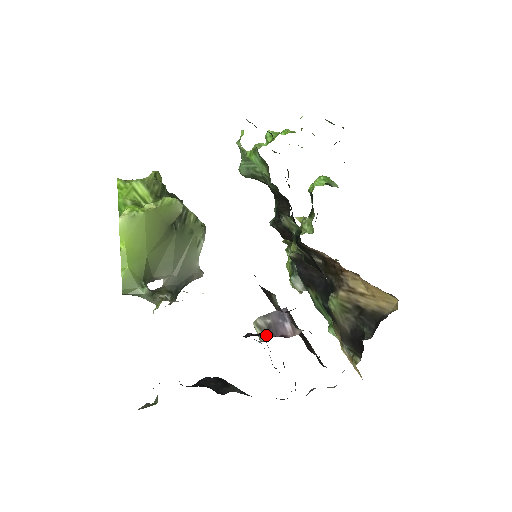
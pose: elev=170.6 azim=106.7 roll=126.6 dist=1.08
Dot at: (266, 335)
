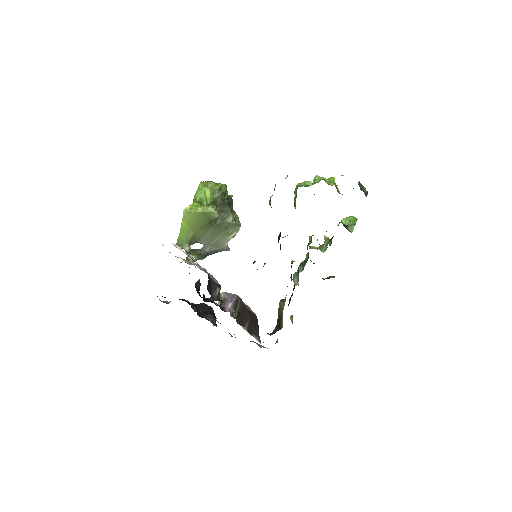
Dot at: (221, 303)
